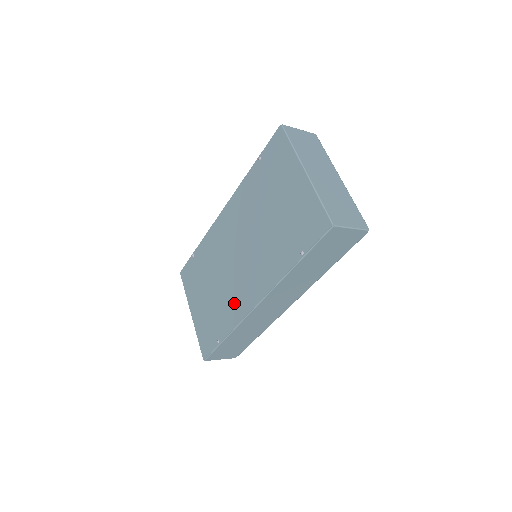
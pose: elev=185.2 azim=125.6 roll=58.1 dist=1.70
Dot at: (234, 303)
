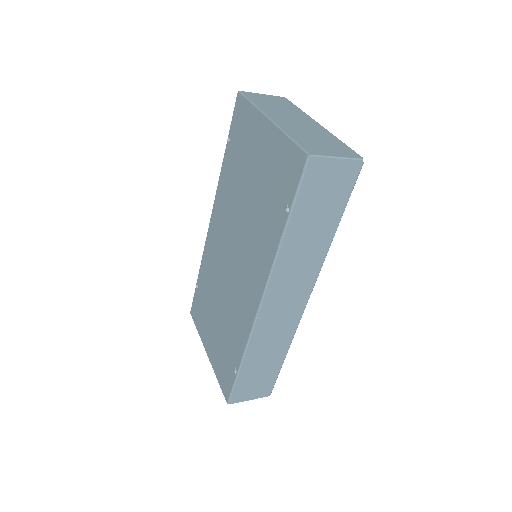
Dot at: (240, 315)
